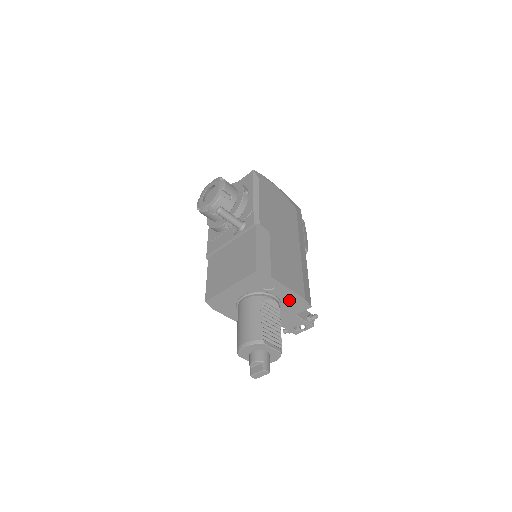
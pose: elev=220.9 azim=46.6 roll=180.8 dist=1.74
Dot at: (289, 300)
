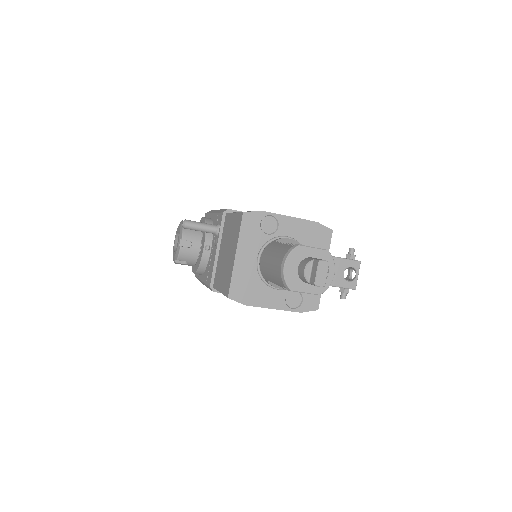
Dot at: (304, 235)
